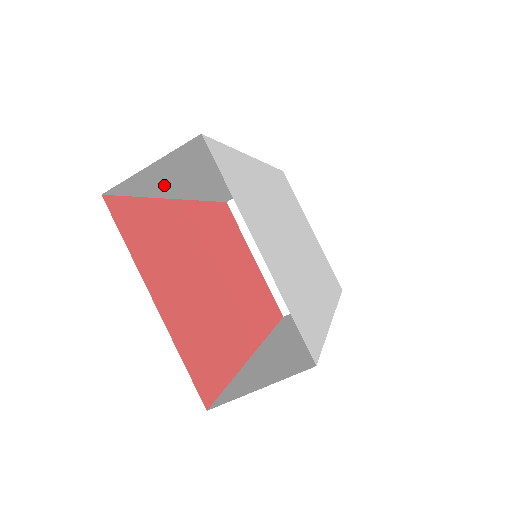
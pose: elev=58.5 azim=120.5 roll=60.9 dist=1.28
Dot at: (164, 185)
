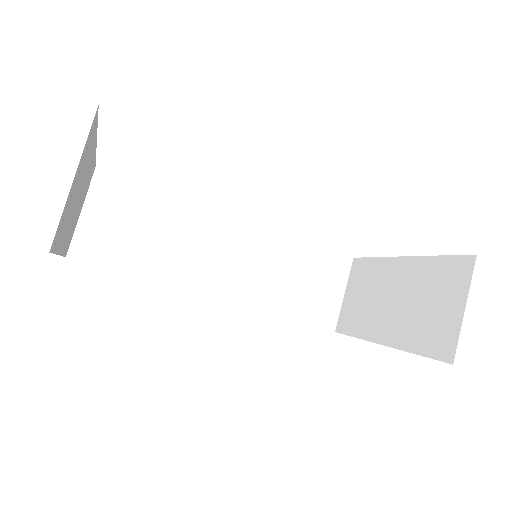
Dot at: (142, 255)
